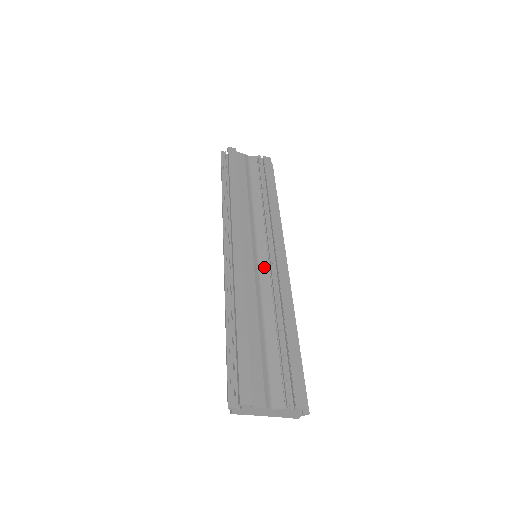
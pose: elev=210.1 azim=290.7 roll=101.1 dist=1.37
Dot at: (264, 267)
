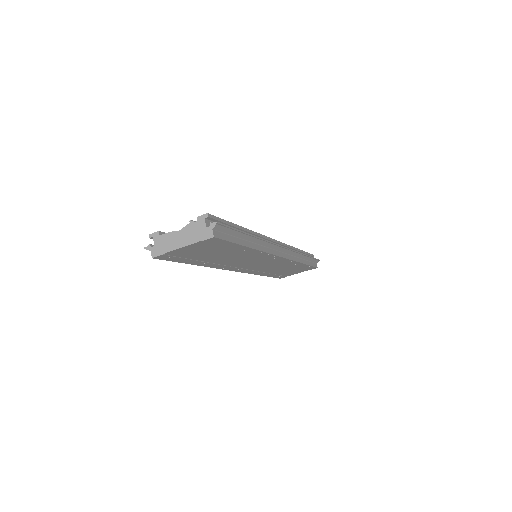
Dot at: occluded
